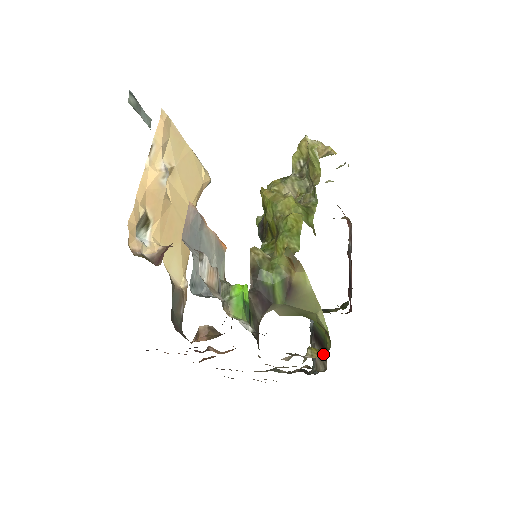
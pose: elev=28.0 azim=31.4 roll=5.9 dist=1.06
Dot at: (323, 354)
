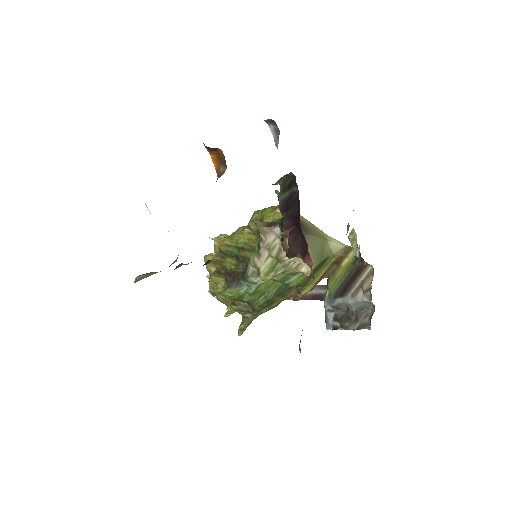
Dot at: occluded
